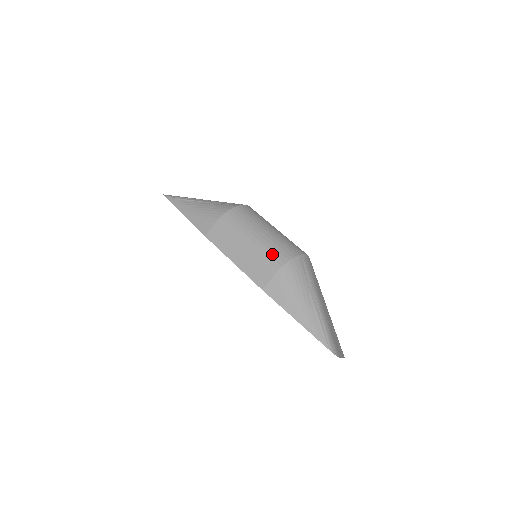
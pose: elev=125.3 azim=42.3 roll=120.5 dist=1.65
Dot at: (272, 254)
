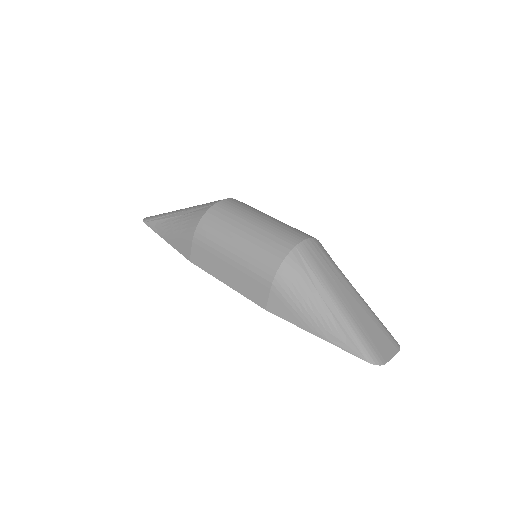
Dot at: (259, 264)
